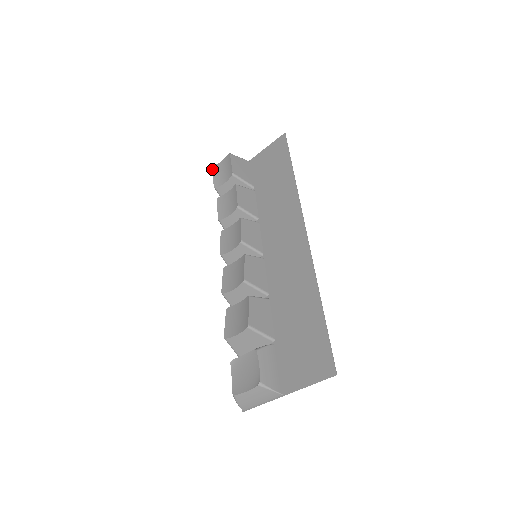
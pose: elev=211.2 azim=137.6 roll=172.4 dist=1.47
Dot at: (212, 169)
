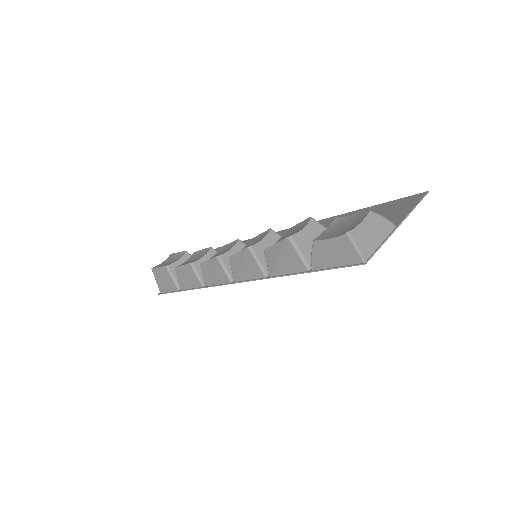
Dot at: occluded
